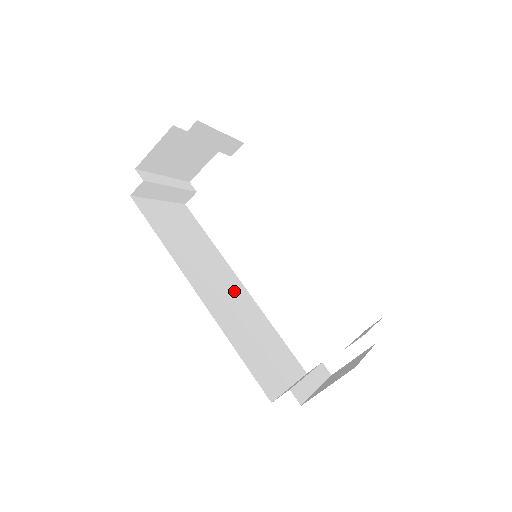
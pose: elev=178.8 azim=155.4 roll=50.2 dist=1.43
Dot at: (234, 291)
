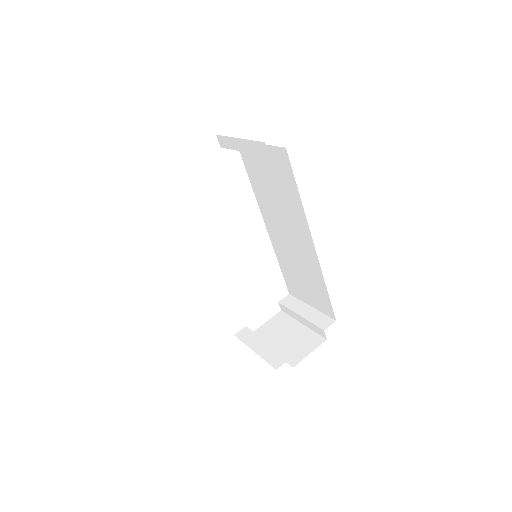
Dot at: occluded
